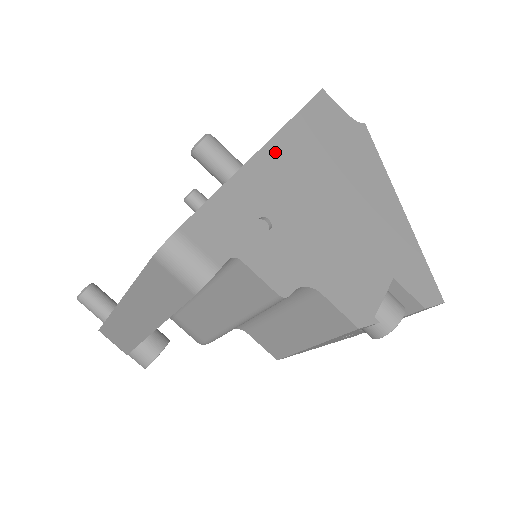
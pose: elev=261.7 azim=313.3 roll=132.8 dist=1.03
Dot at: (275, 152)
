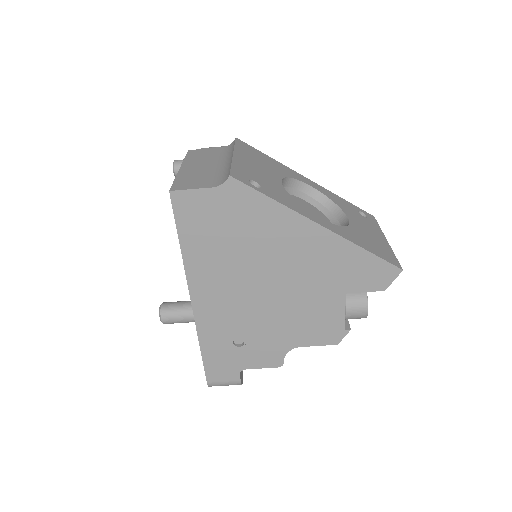
Dot at: (200, 295)
